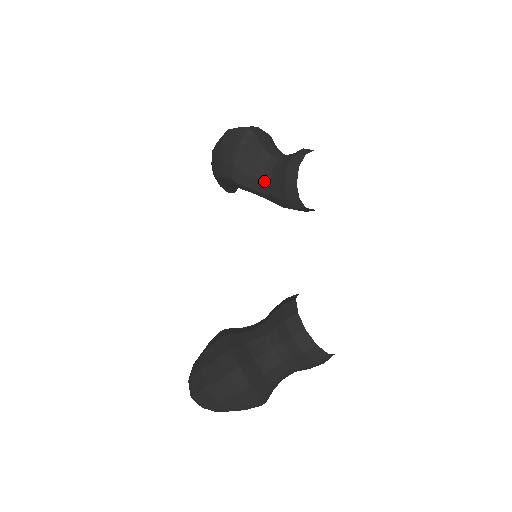
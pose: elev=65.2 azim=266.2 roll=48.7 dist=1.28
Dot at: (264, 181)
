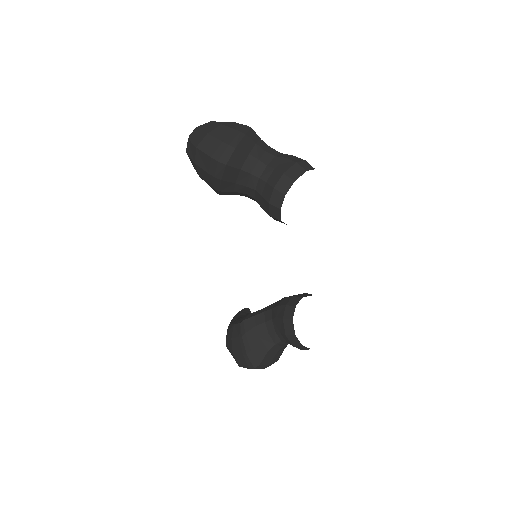
Dot at: (249, 196)
